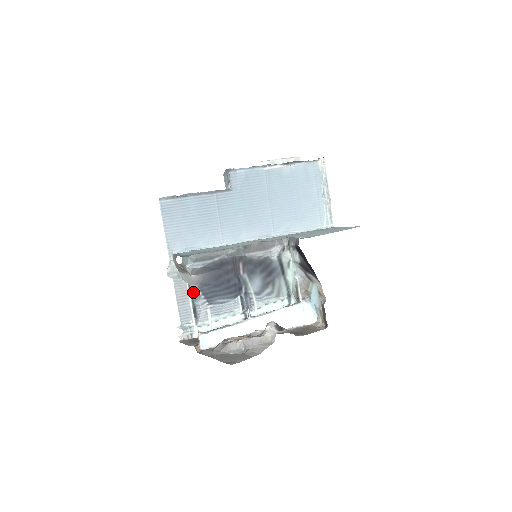
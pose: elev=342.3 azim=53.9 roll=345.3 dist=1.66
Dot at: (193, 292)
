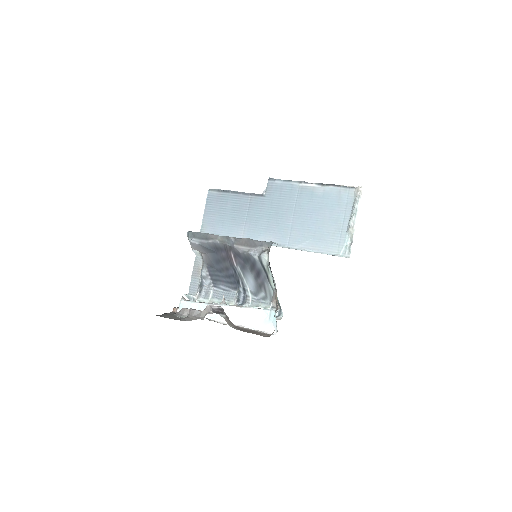
Dot at: (203, 270)
